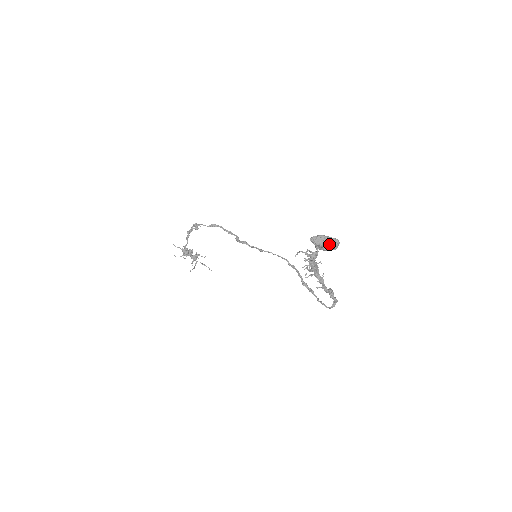
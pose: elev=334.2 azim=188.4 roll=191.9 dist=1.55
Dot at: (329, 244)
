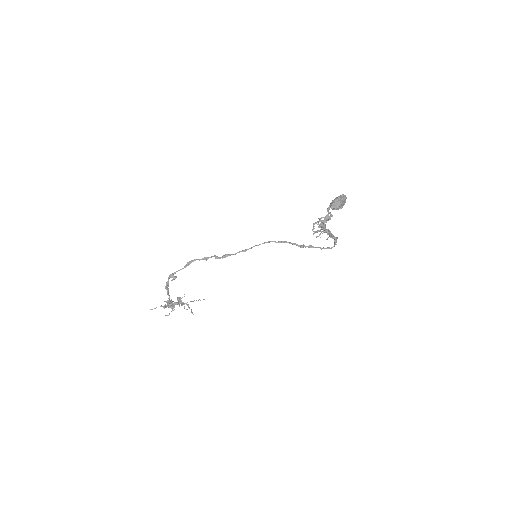
Dot at: (343, 201)
